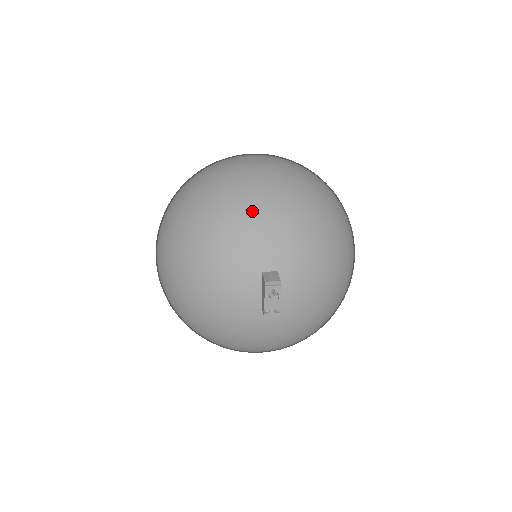
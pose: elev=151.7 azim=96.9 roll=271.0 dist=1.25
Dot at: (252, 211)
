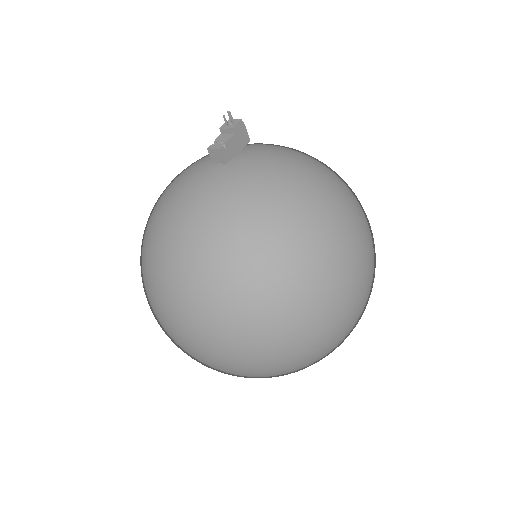
Dot at: occluded
